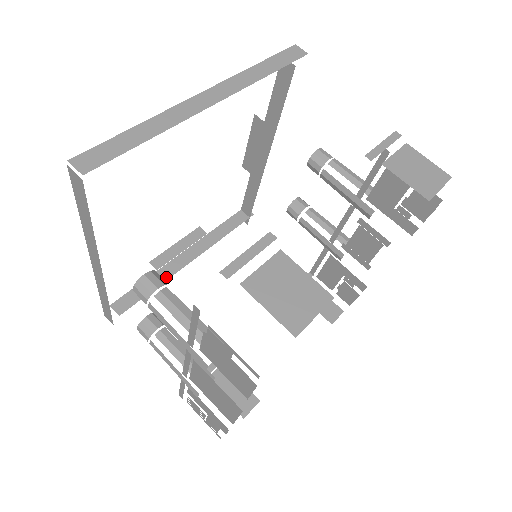
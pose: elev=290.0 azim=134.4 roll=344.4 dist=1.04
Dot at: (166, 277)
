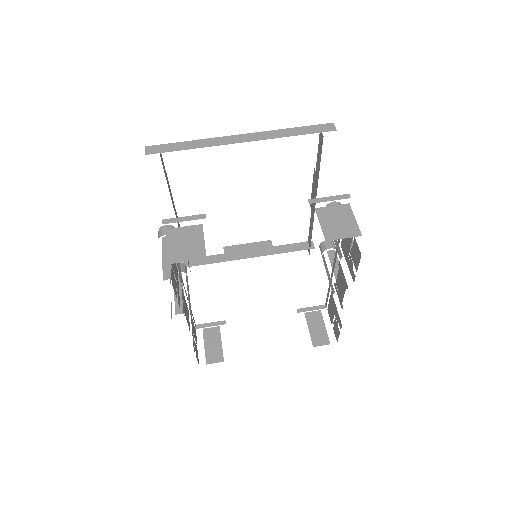
Dot at: (226, 260)
